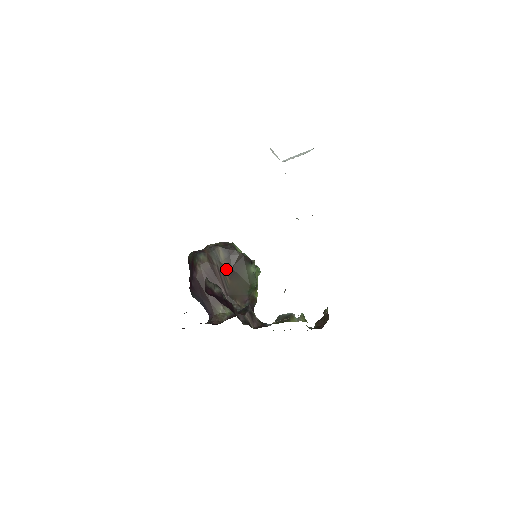
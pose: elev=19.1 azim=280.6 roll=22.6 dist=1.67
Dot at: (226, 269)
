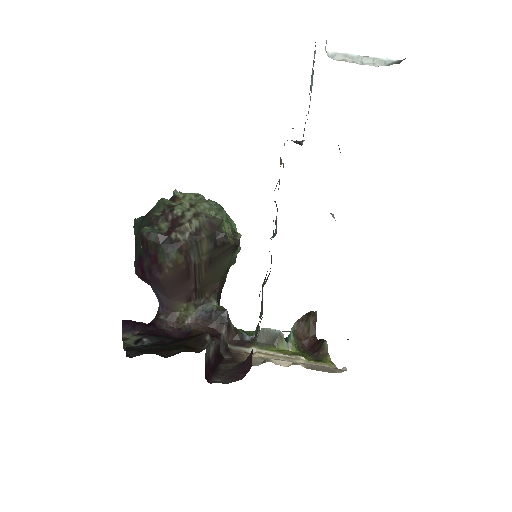
Dot at: (205, 263)
